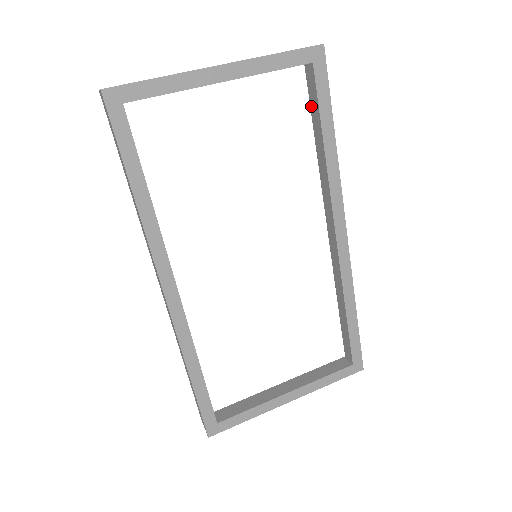
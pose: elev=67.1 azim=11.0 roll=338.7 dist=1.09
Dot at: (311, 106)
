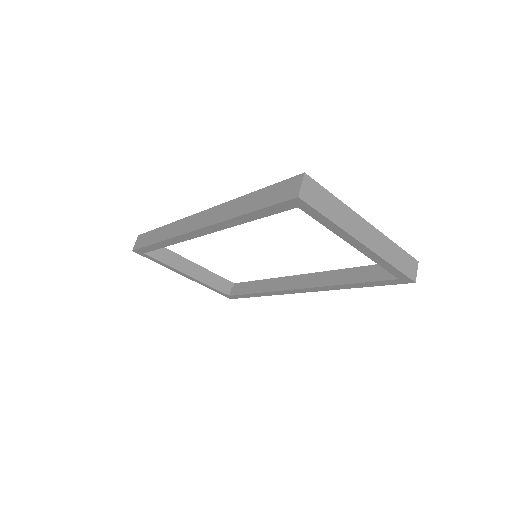
Dot at: (374, 271)
